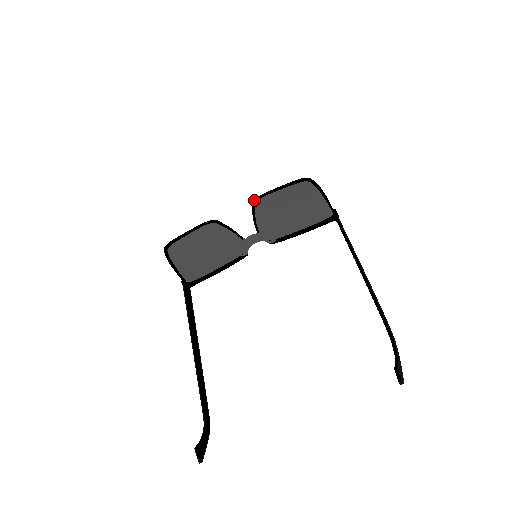
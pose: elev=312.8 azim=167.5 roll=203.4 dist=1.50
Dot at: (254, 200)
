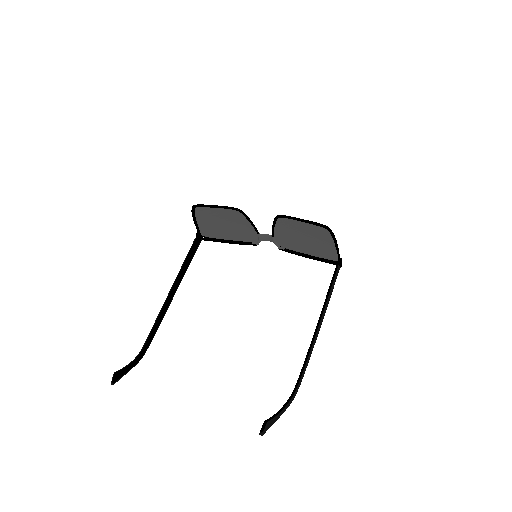
Dot at: (278, 216)
